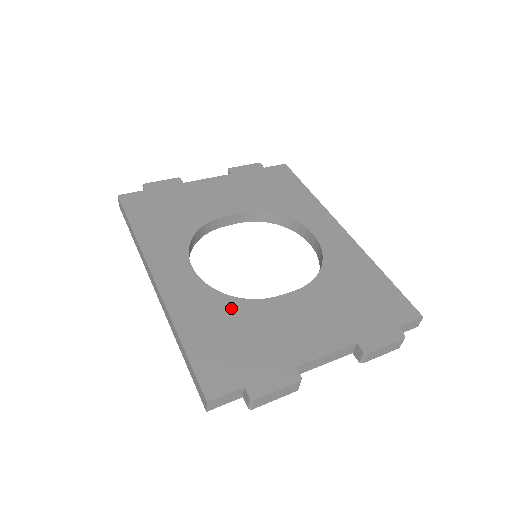
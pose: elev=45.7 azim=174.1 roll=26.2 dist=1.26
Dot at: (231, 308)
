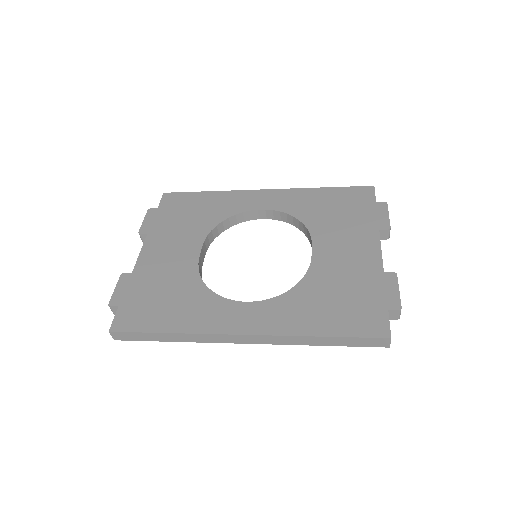
Dot at: (308, 291)
